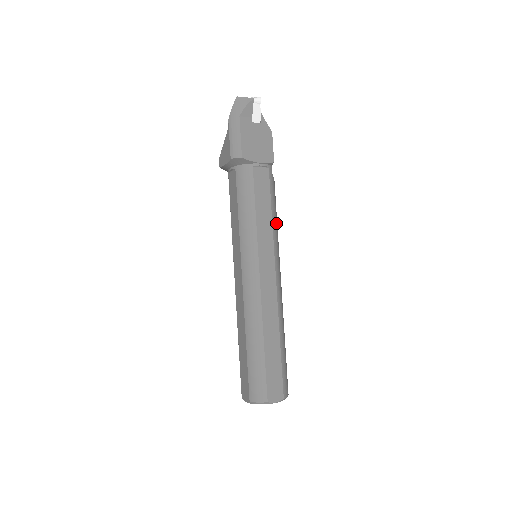
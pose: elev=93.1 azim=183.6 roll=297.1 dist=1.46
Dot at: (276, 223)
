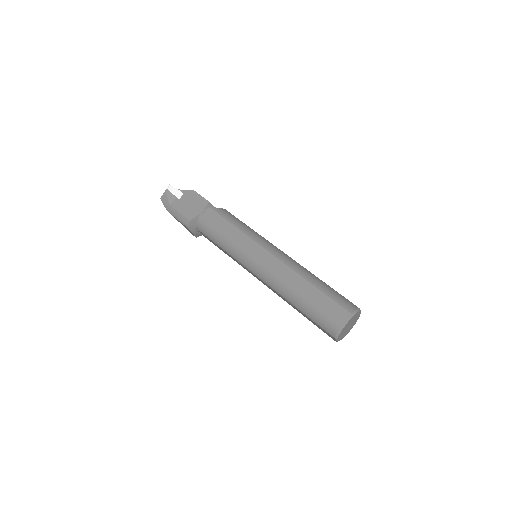
Dot at: (244, 227)
